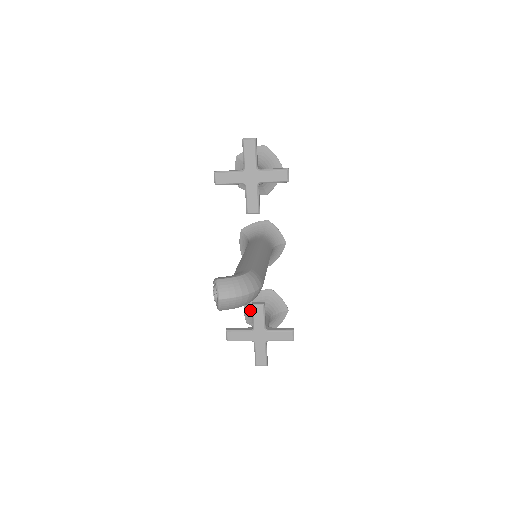
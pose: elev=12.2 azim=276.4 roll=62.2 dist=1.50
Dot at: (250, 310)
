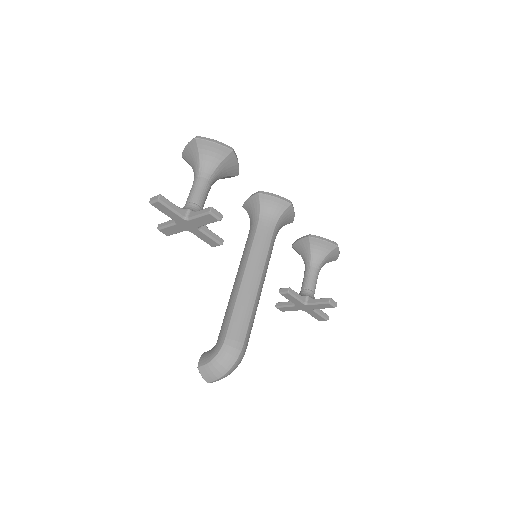
Dot at: occluded
